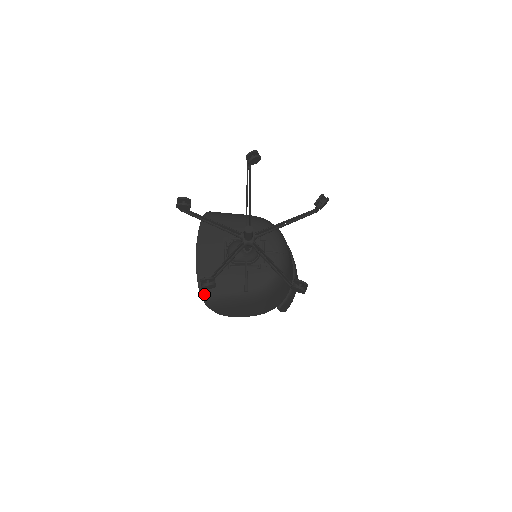
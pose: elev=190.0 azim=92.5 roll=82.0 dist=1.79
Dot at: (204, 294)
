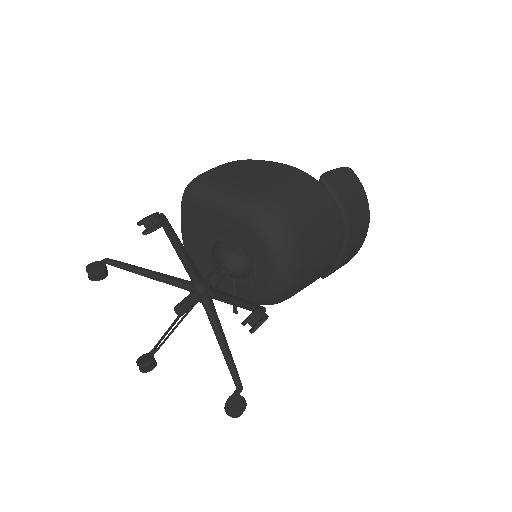
Dot at: occluded
